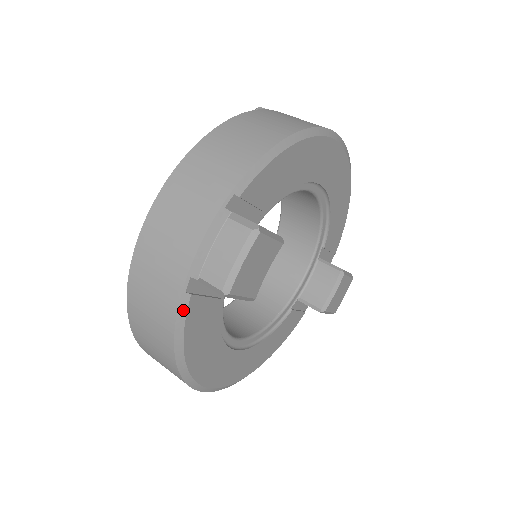
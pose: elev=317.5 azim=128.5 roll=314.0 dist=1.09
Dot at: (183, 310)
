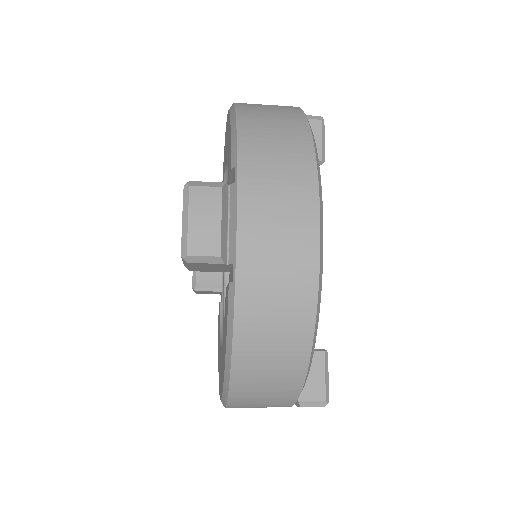
Dot at: occluded
